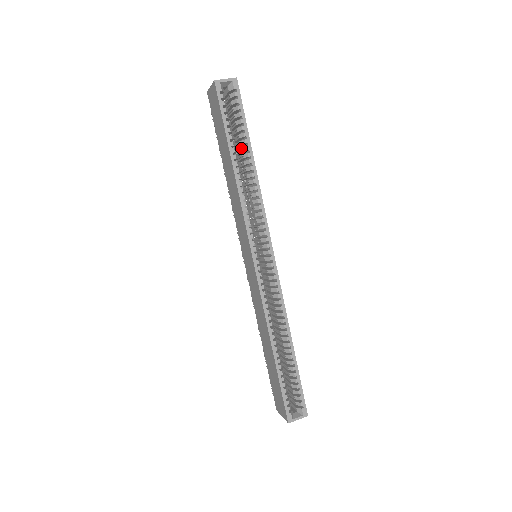
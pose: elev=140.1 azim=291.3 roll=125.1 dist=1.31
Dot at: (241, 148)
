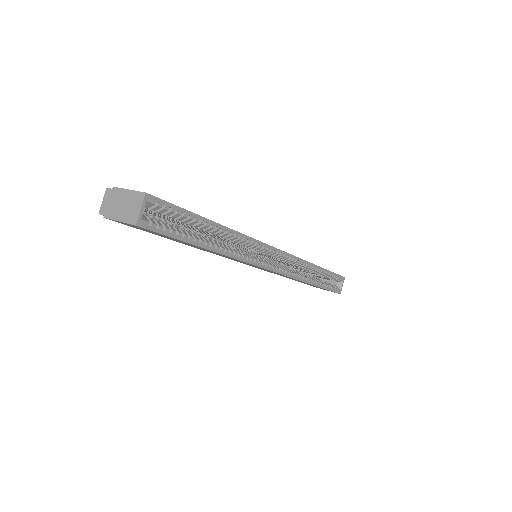
Dot at: (200, 229)
